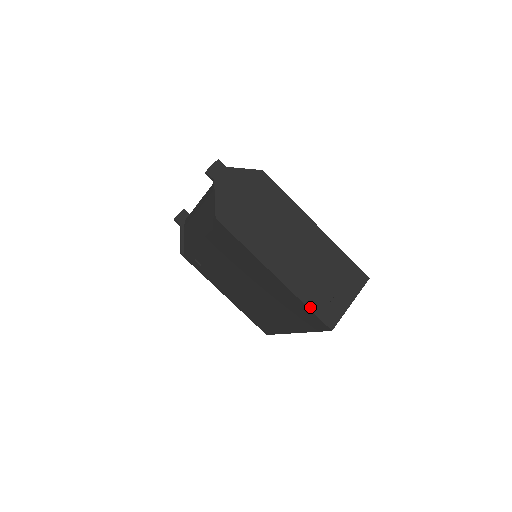
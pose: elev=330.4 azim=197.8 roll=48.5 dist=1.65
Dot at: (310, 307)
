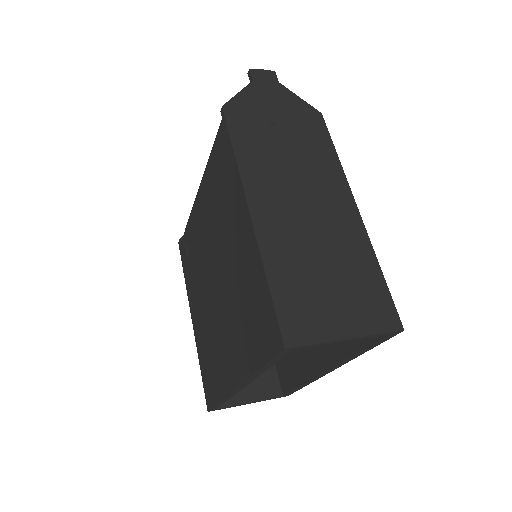
Dot at: (272, 287)
